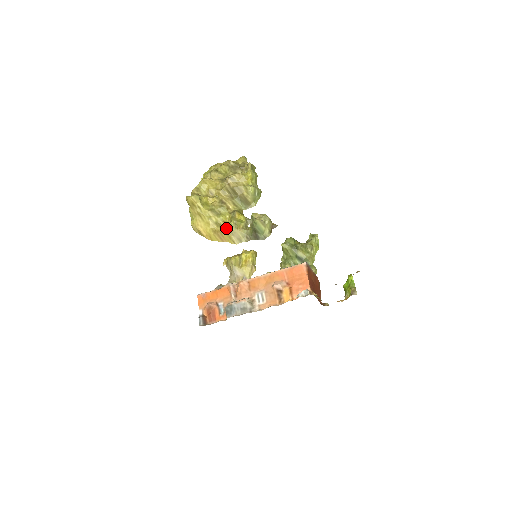
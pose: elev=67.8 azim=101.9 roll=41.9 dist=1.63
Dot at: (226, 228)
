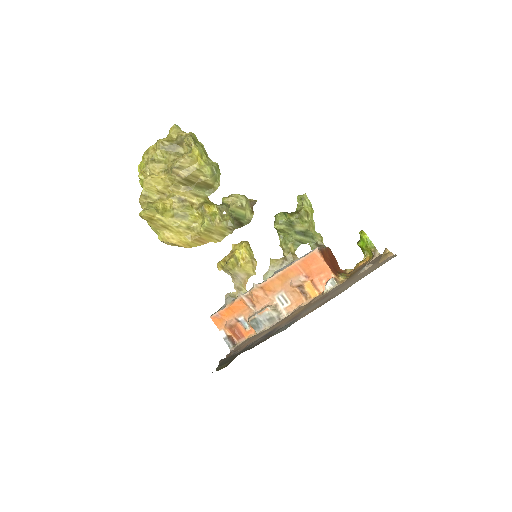
Dot at: (203, 230)
